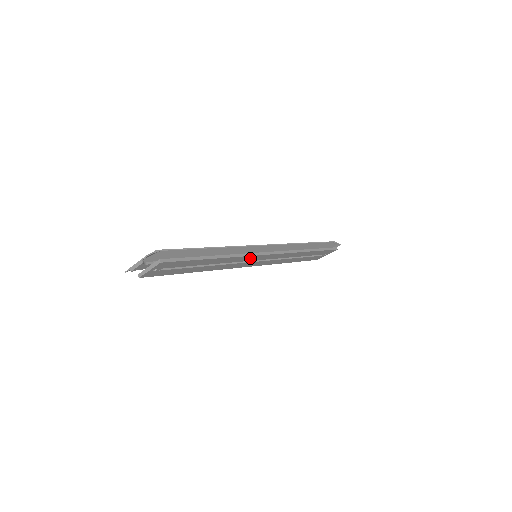
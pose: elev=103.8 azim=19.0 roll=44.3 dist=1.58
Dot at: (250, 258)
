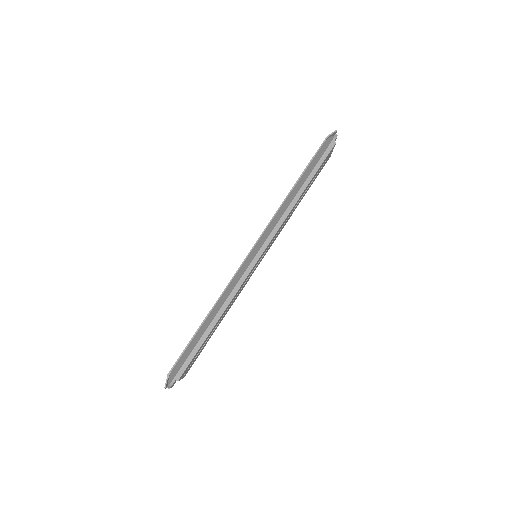
Dot at: (248, 276)
